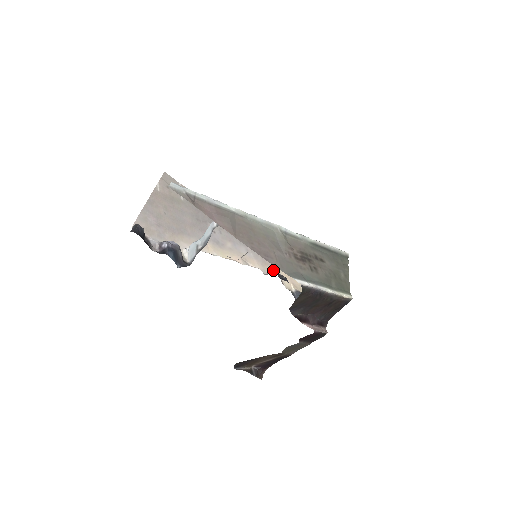
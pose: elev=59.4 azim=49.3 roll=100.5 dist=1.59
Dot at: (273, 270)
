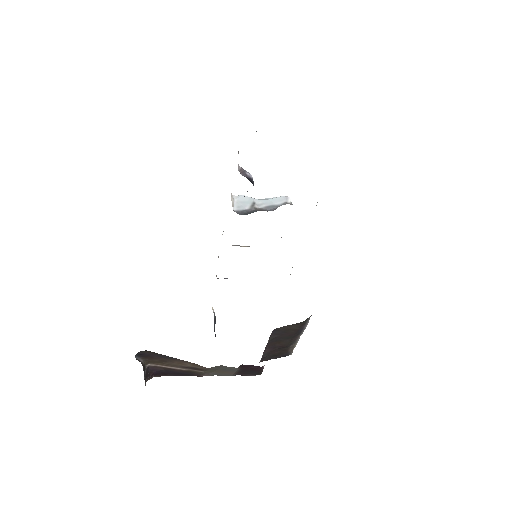
Dot at: occluded
